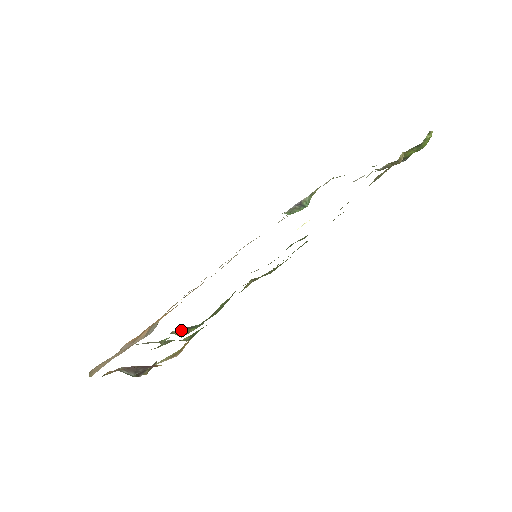
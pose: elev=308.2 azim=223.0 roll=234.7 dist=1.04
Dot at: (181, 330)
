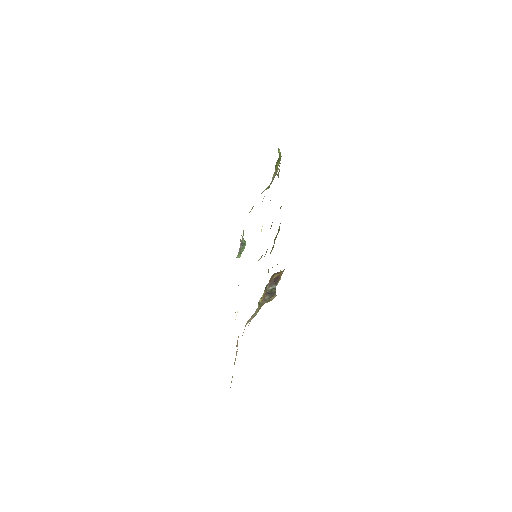
Dot at: occluded
